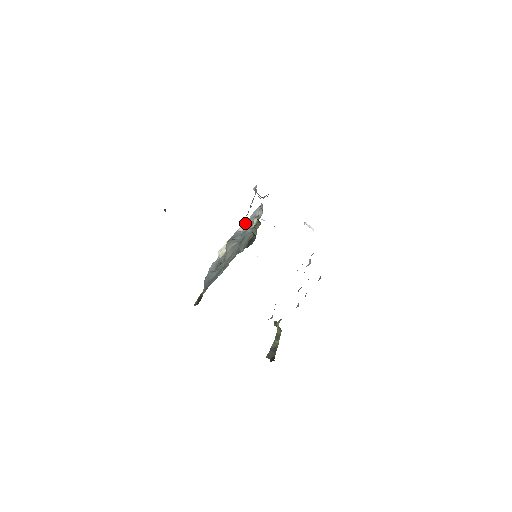
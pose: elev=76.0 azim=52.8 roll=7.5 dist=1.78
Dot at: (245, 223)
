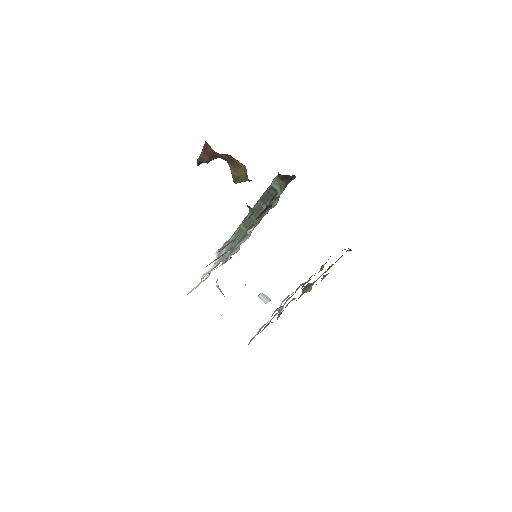
Dot at: (217, 267)
